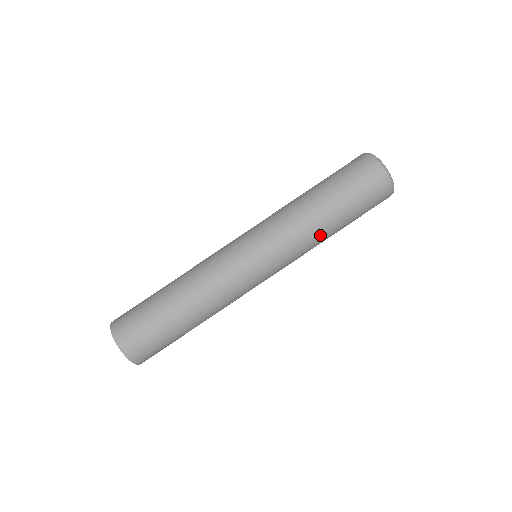
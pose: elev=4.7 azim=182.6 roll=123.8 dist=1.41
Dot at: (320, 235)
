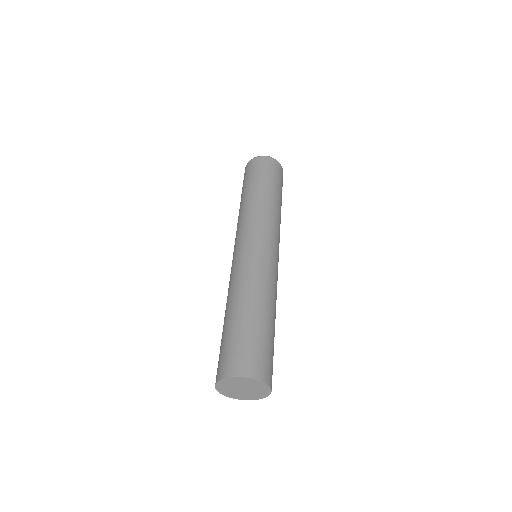
Dot at: occluded
